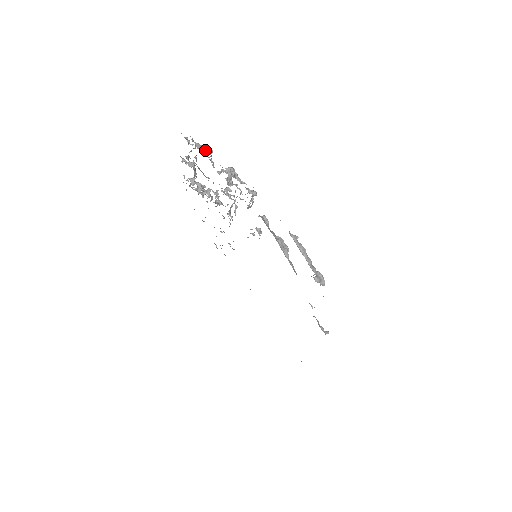
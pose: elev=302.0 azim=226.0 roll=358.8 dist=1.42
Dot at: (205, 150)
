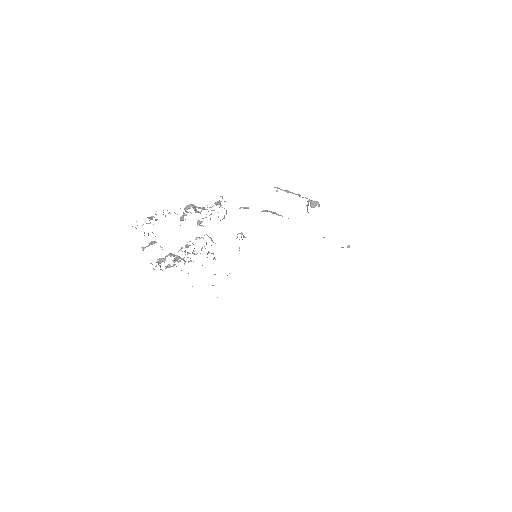
Dot at: (155, 219)
